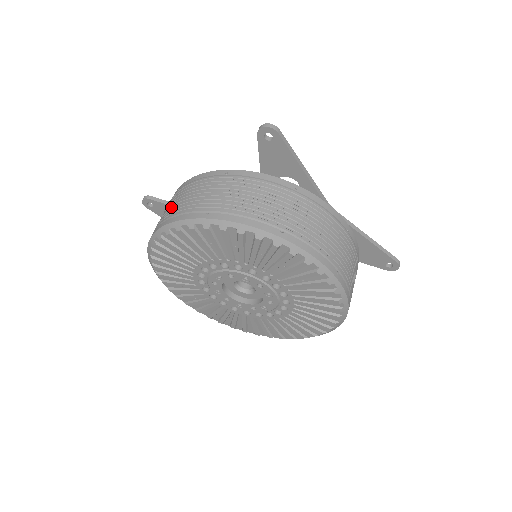
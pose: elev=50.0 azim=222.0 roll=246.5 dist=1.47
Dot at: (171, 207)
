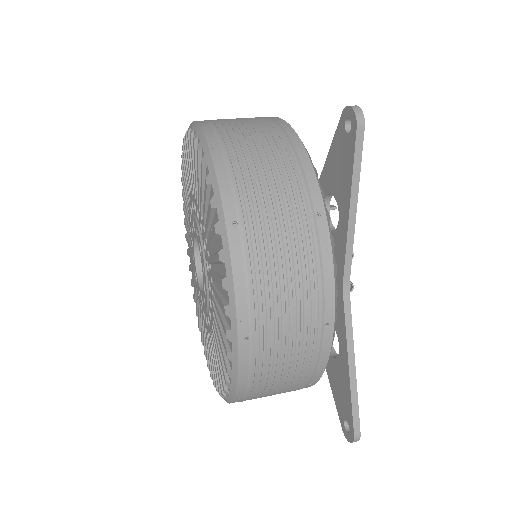
Dot at: occluded
